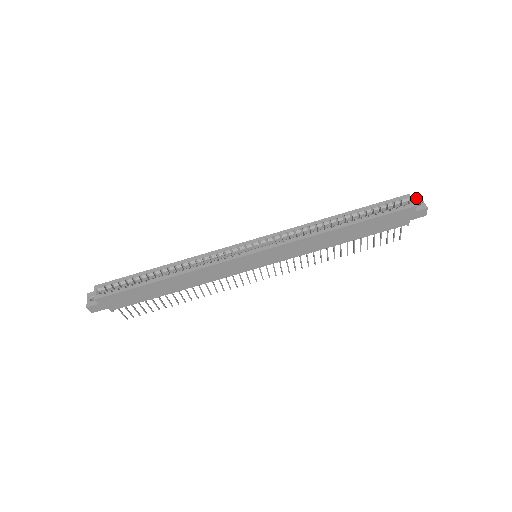
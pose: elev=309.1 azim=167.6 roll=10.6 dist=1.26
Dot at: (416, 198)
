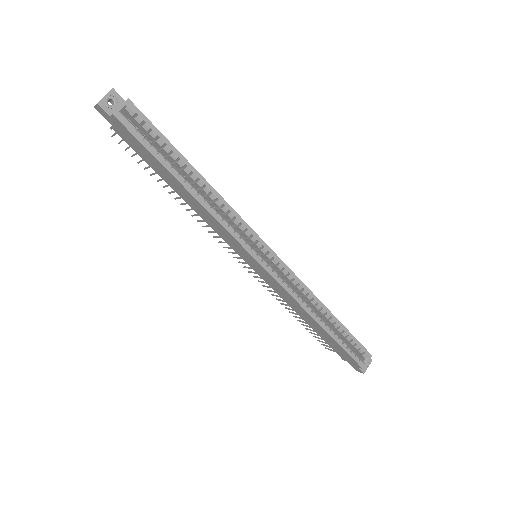
Dot at: (370, 359)
